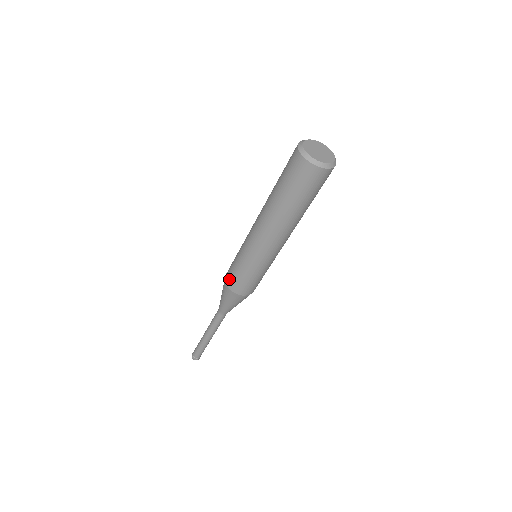
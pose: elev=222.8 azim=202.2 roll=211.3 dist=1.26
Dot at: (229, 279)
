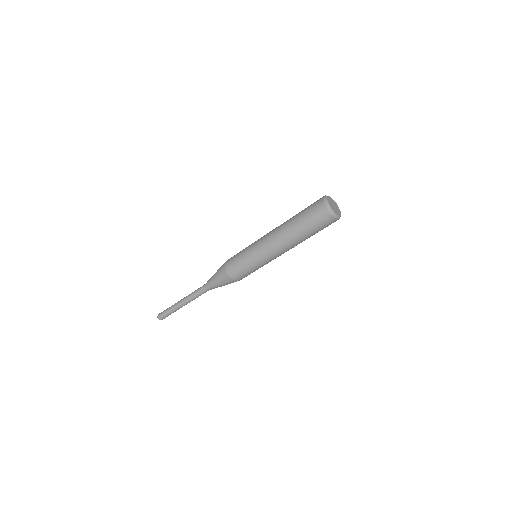
Dot at: (231, 257)
